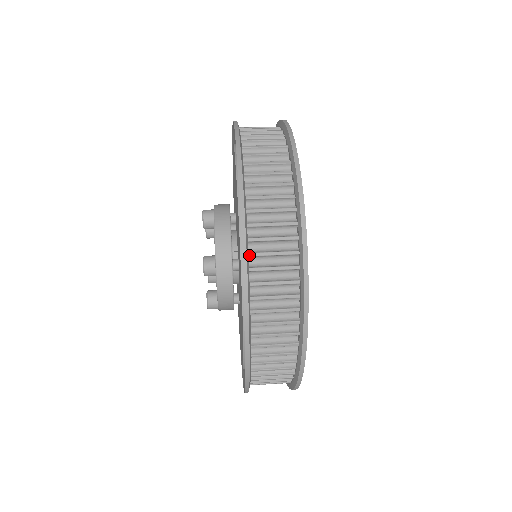
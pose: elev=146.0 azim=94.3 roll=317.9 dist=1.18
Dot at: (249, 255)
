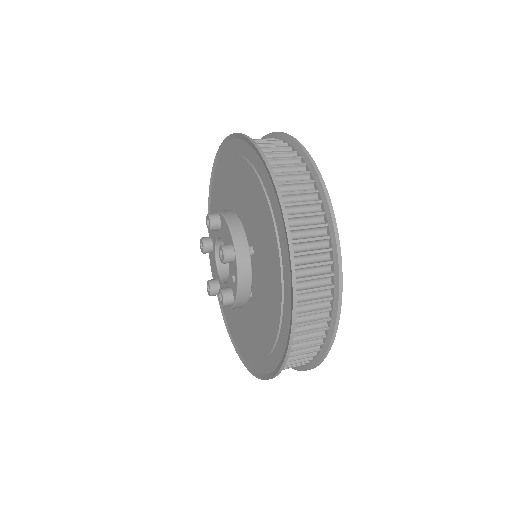
Dot at: (283, 205)
